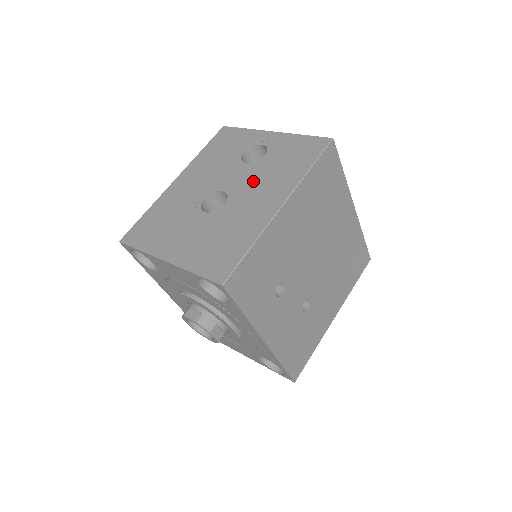
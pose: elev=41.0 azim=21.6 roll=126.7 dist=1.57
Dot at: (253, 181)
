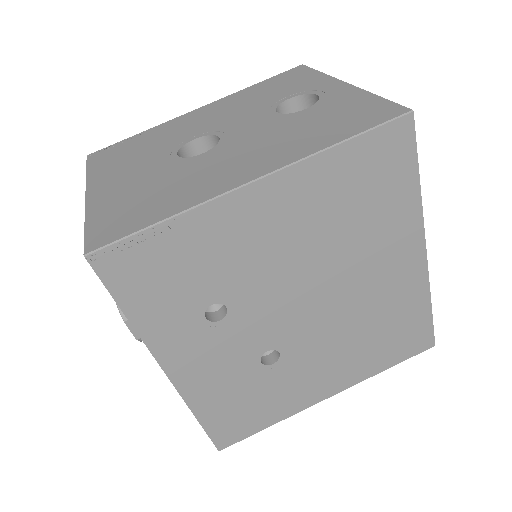
Dot at: (259, 136)
